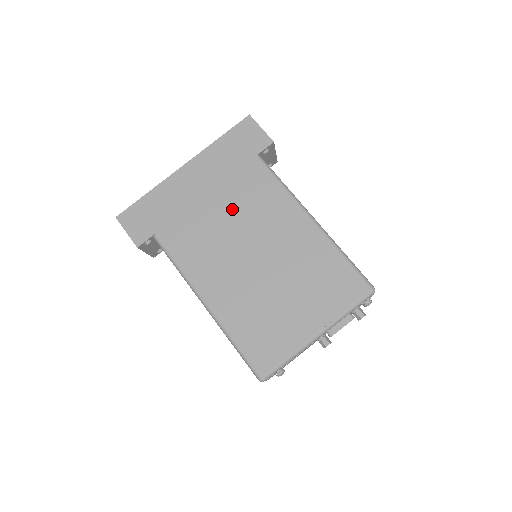
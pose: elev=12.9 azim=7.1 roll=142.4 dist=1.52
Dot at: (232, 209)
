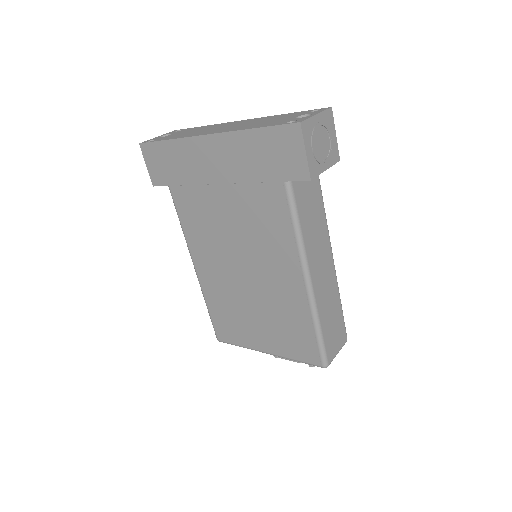
Dot at: (239, 217)
